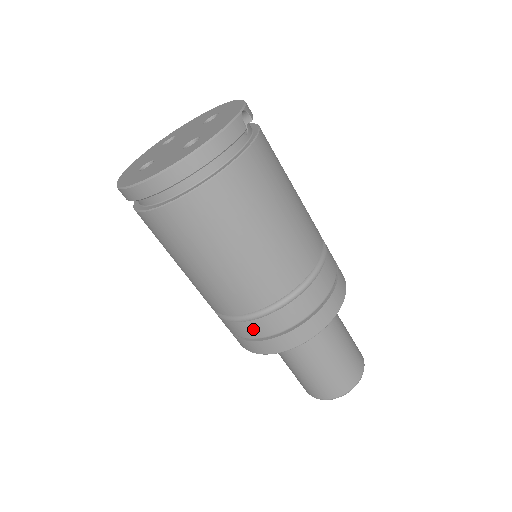
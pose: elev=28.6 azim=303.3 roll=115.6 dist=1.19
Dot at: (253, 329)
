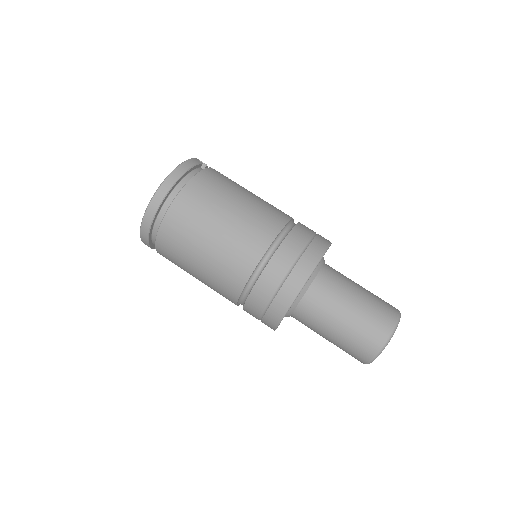
Dot at: (268, 281)
